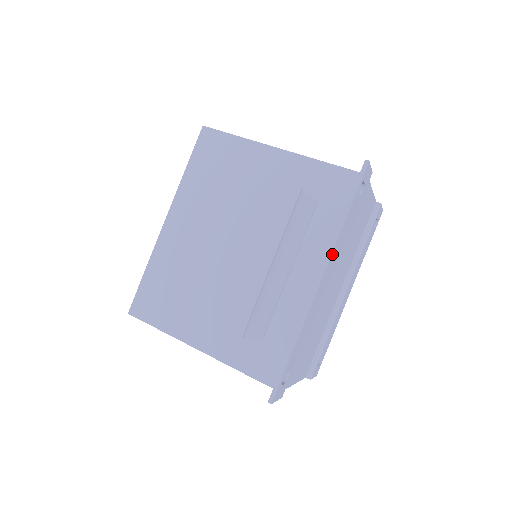
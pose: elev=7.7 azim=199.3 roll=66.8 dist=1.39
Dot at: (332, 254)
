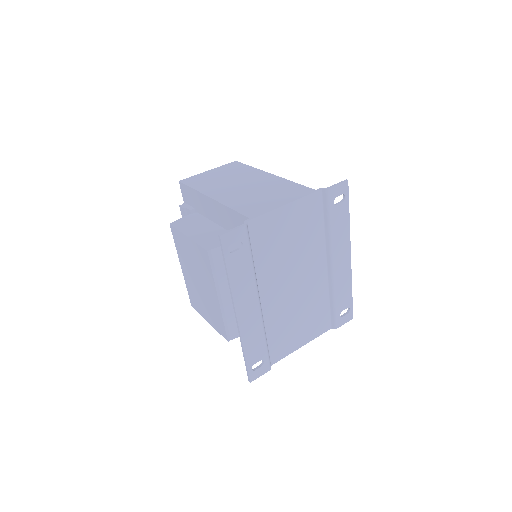
Dot at: (235, 298)
